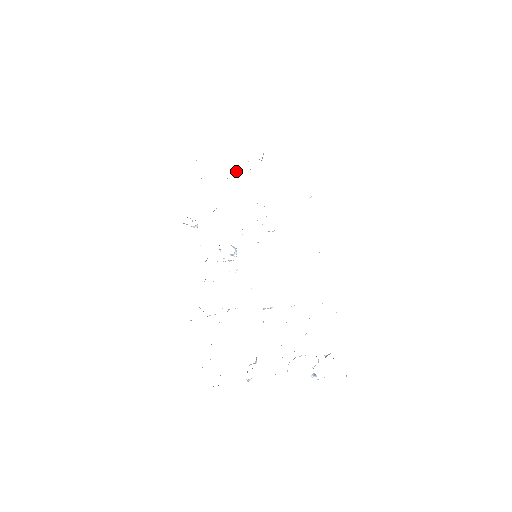
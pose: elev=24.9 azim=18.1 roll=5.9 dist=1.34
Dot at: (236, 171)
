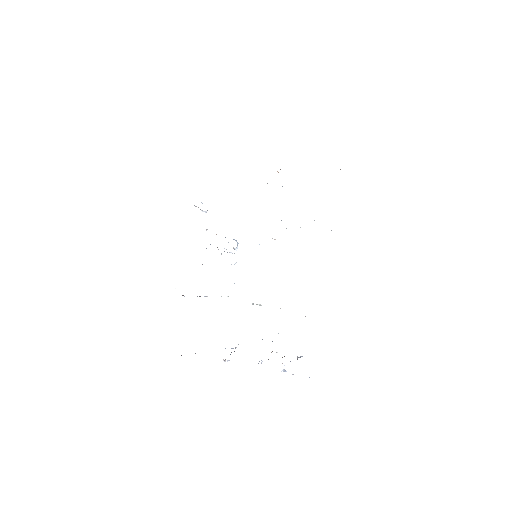
Dot at: occluded
